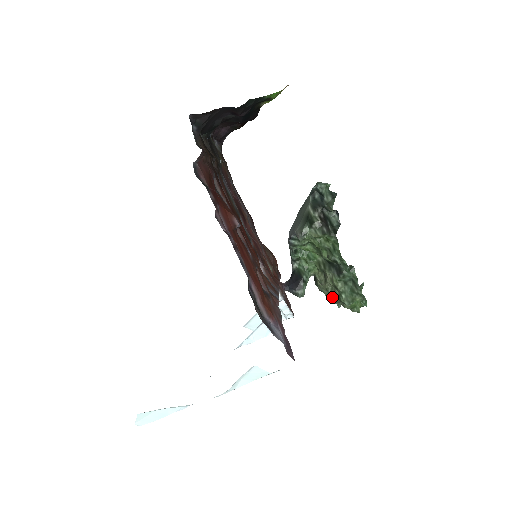
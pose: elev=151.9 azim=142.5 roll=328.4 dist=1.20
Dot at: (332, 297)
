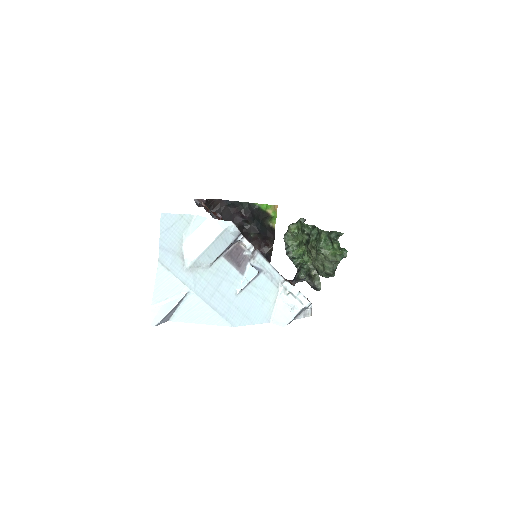
Dot at: (323, 264)
